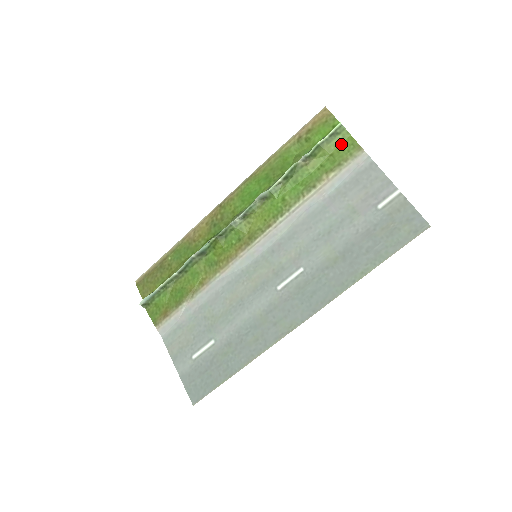
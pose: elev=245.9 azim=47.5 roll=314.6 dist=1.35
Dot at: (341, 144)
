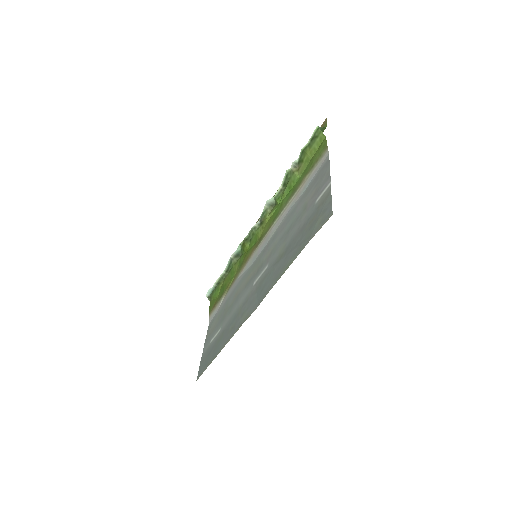
Dot at: (319, 147)
